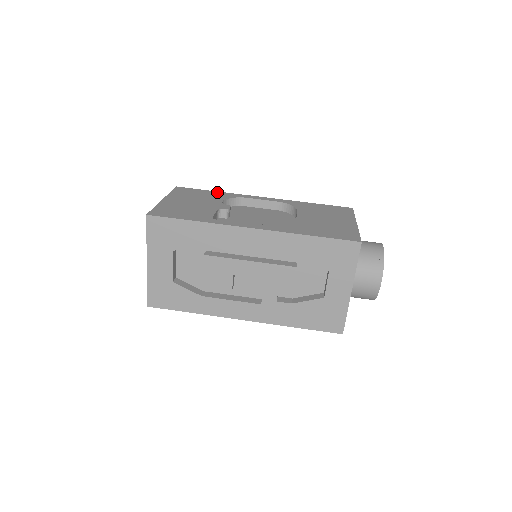
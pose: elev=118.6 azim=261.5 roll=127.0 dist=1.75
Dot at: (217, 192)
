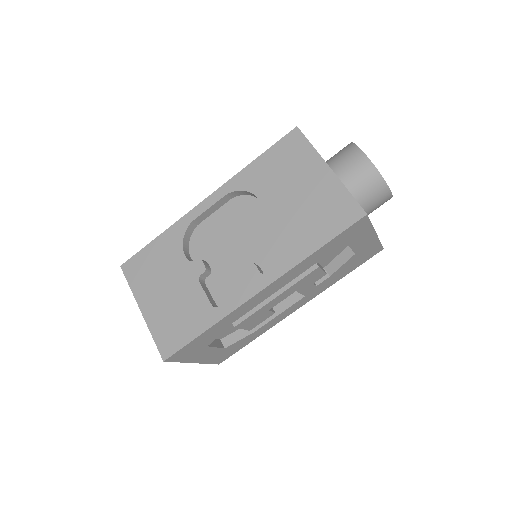
Dot at: (161, 238)
